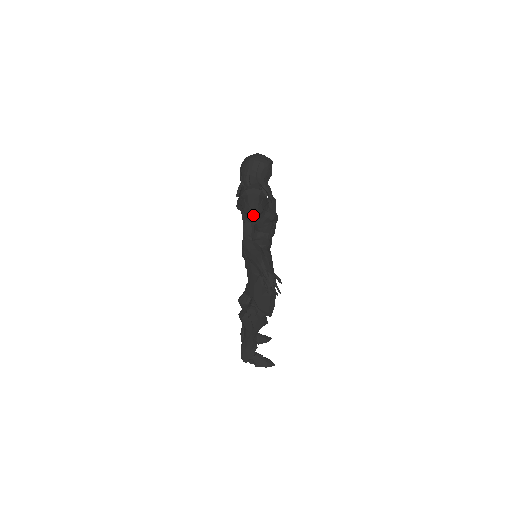
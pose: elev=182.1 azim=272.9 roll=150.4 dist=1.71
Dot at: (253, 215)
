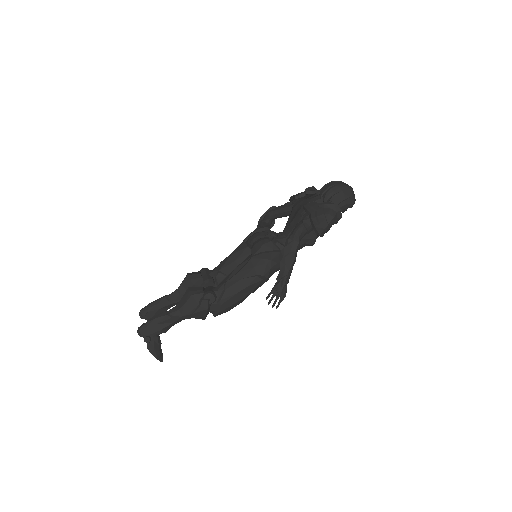
Dot at: (325, 228)
